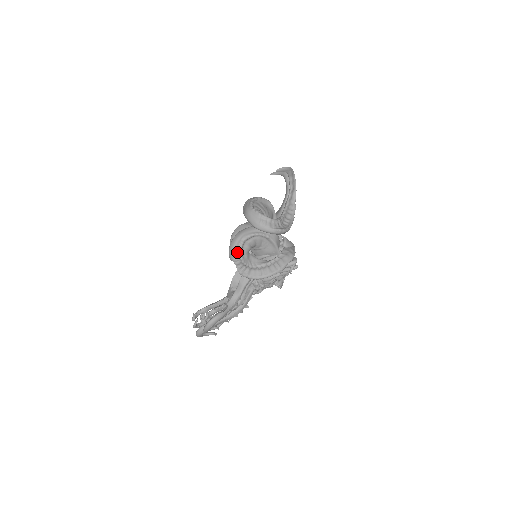
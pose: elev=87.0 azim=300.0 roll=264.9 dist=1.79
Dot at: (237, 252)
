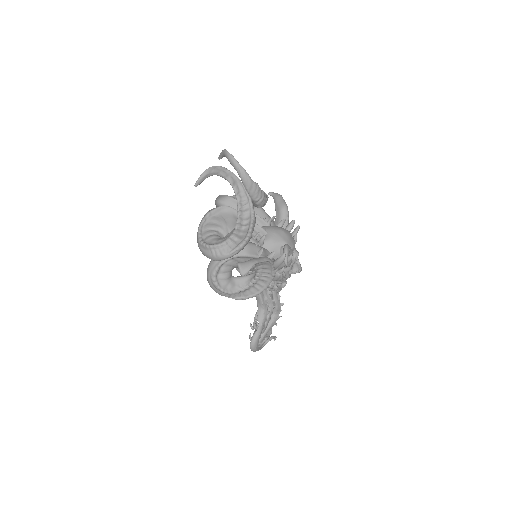
Dot at: (217, 289)
